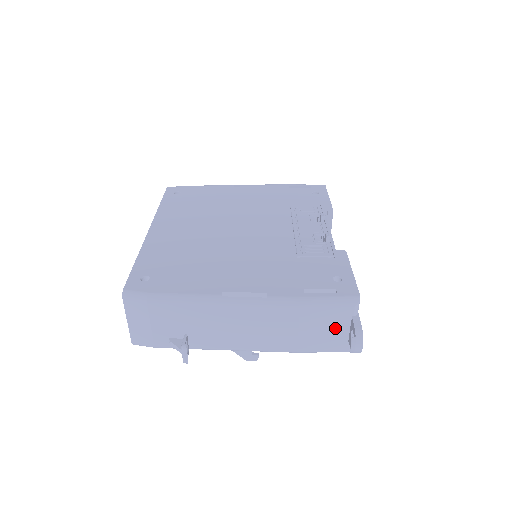
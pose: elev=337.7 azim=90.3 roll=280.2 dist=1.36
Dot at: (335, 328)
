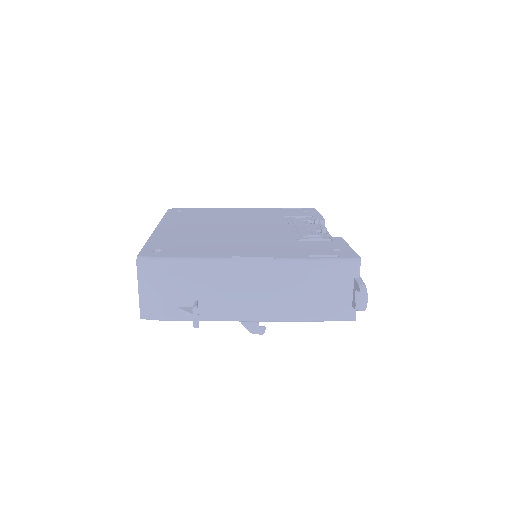
Dot at: (339, 291)
